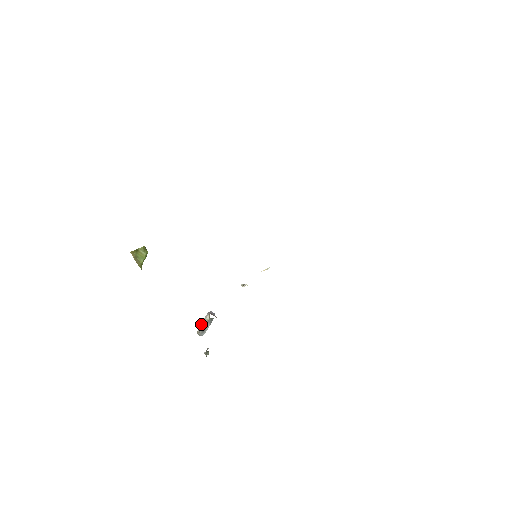
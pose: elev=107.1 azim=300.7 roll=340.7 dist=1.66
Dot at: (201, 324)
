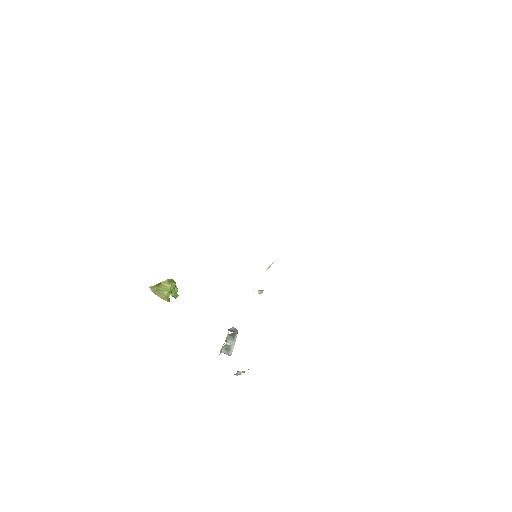
Dot at: occluded
